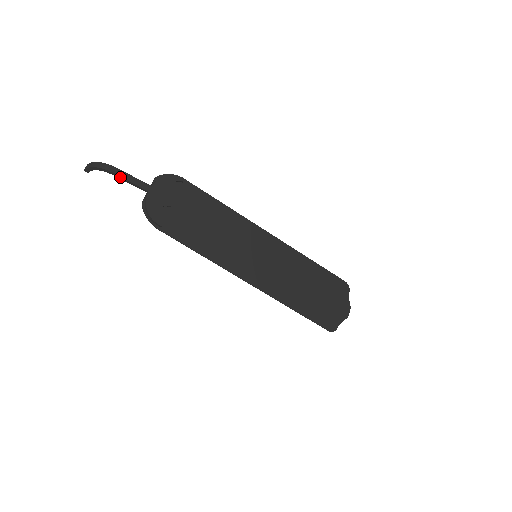
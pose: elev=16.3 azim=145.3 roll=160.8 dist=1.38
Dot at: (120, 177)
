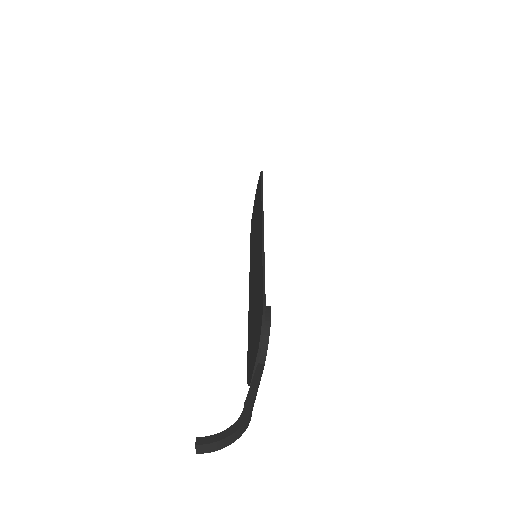
Dot at: occluded
